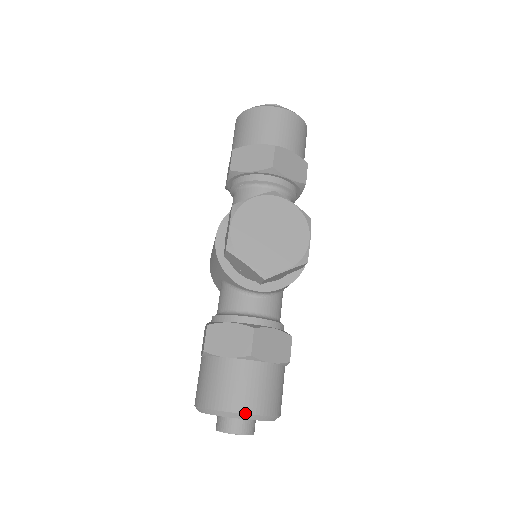
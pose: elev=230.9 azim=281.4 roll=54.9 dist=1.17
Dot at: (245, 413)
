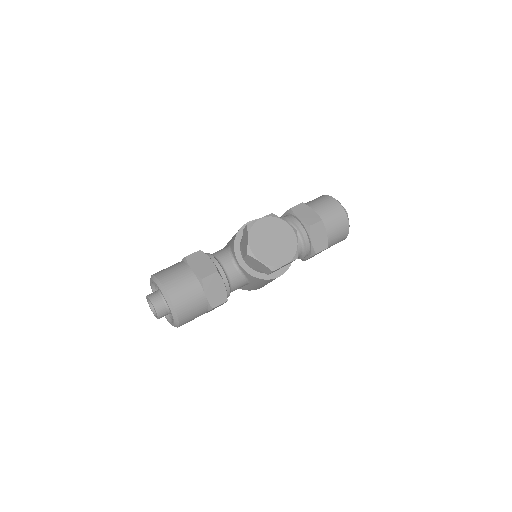
Dot at: (170, 297)
